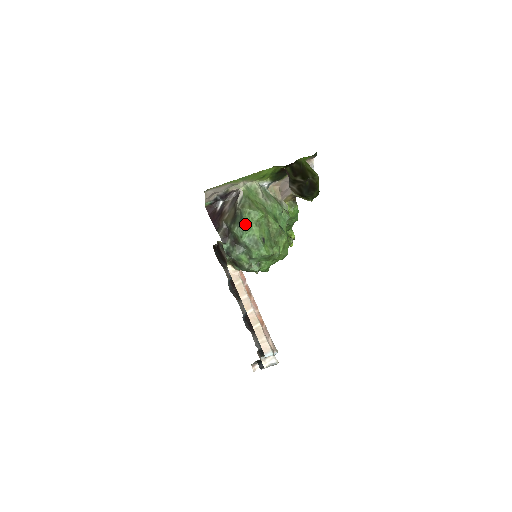
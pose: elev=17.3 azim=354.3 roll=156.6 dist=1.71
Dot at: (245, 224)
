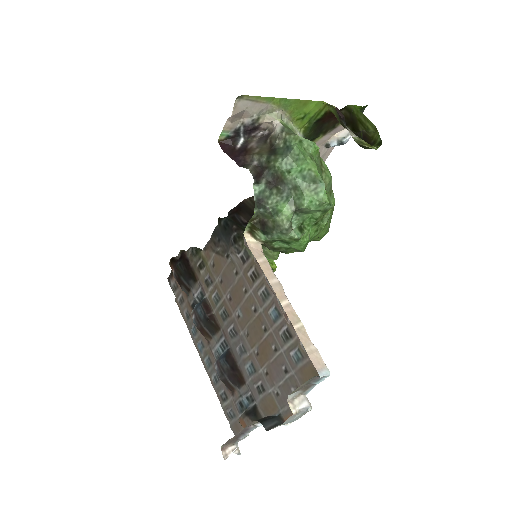
Dot at: (299, 150)
